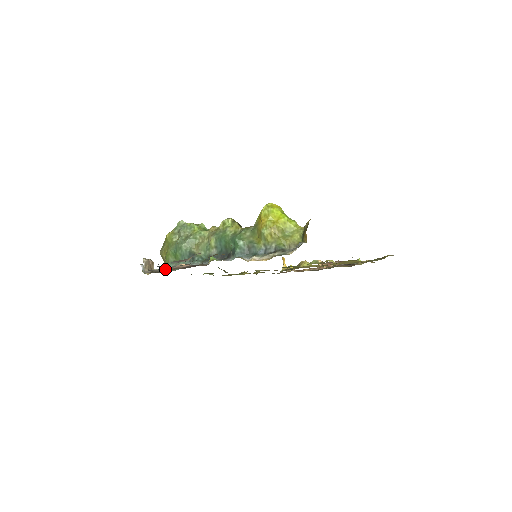
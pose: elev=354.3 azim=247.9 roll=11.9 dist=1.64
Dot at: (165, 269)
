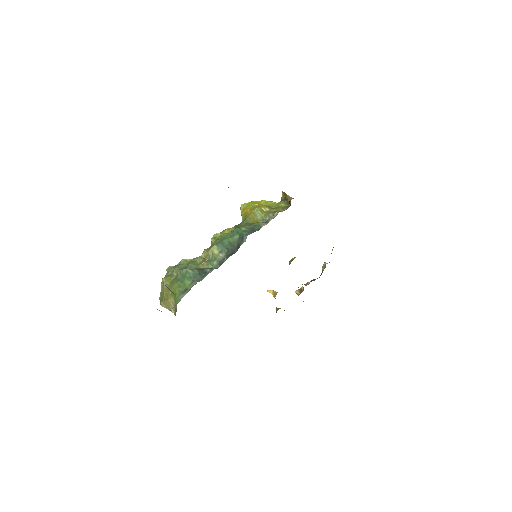
Dot at: occluded
